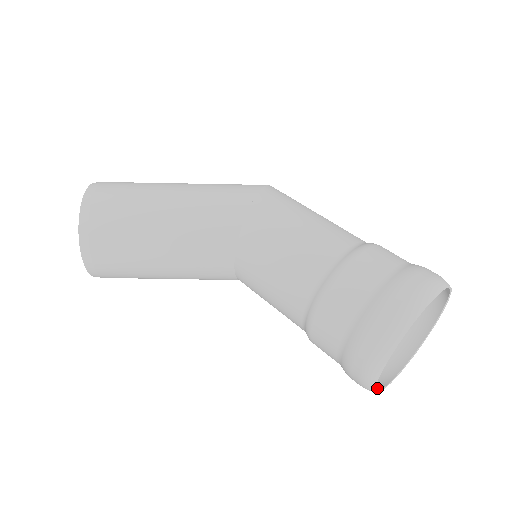
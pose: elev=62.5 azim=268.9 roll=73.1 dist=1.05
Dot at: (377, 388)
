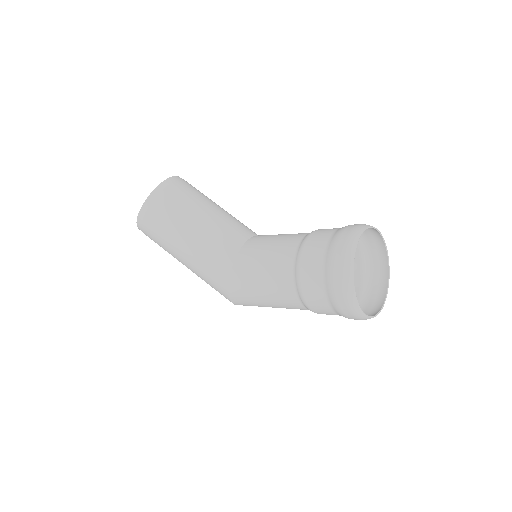
Dot at: (350, 267)
